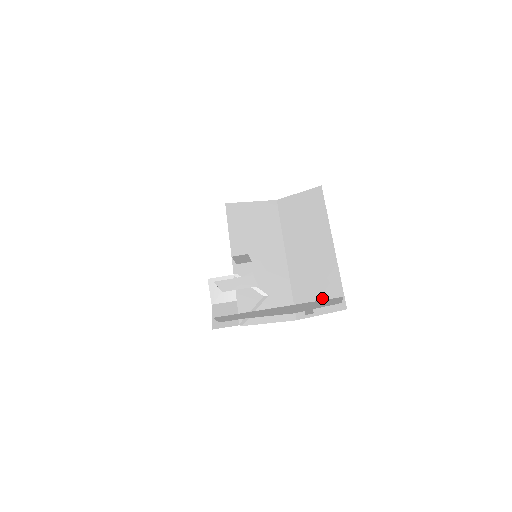
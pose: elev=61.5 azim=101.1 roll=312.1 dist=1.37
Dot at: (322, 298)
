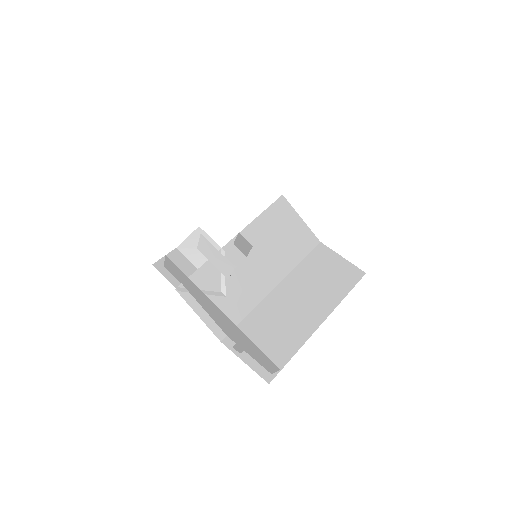
Dot at: occluded
